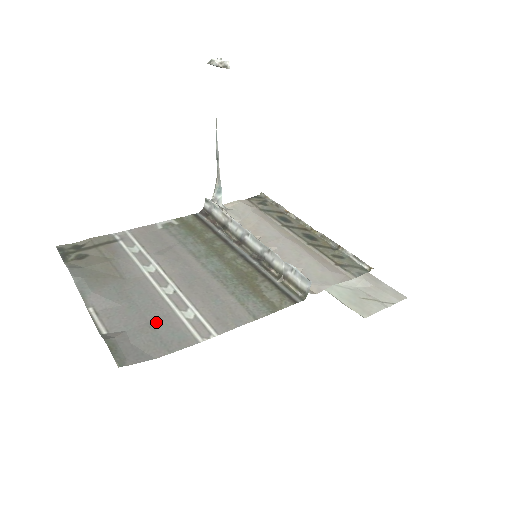
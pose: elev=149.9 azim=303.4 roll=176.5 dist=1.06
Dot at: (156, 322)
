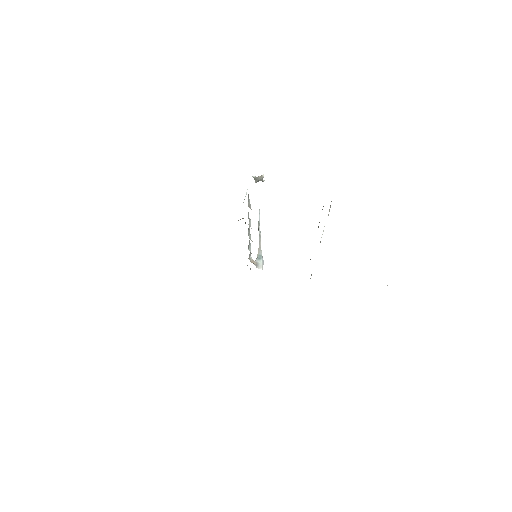
Dot at: occluded
